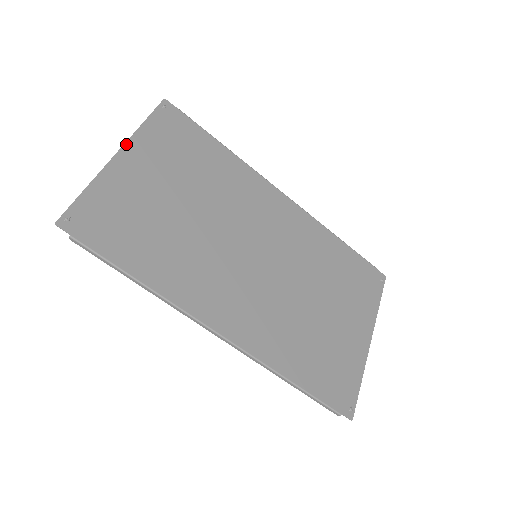
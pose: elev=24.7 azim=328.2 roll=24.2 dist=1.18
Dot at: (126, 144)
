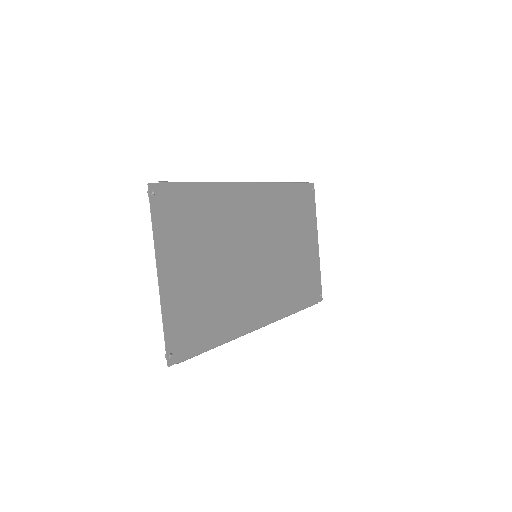
Dot at: (157, 262)
